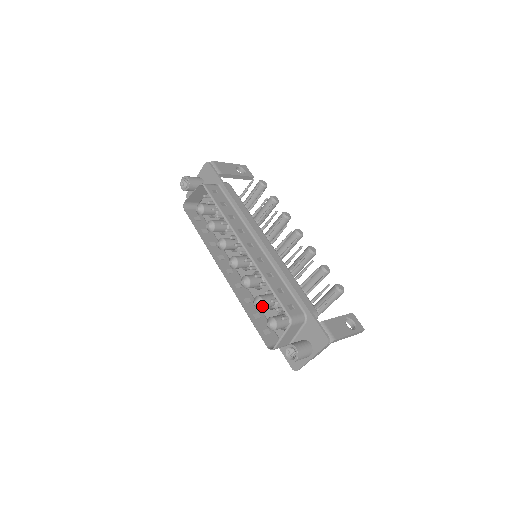
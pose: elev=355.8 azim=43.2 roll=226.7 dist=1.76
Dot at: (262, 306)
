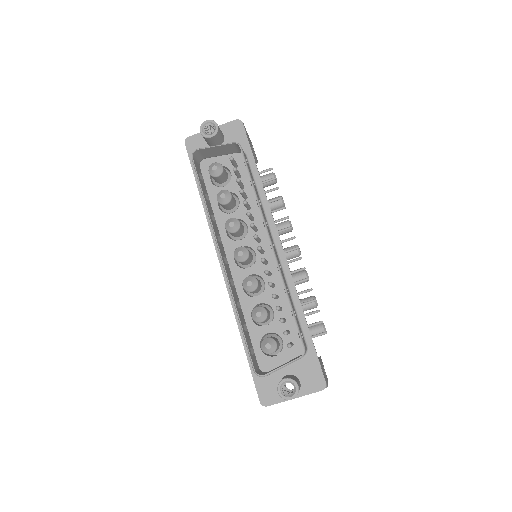
Dot at: (264, 321)
